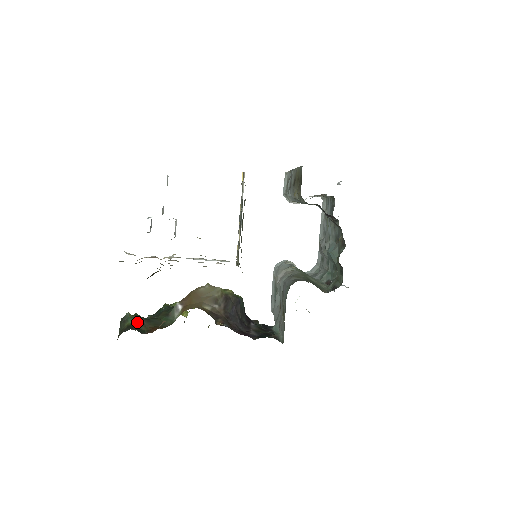
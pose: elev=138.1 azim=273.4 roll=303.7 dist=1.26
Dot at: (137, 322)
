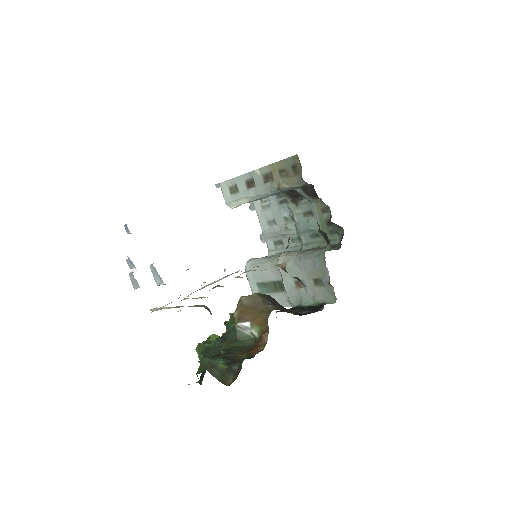
Dot at: (226, 358)
